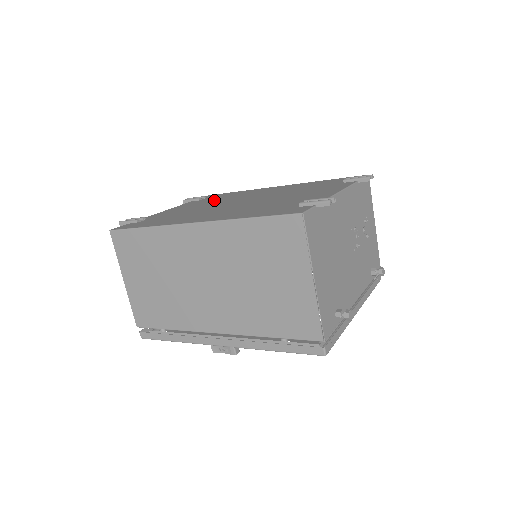
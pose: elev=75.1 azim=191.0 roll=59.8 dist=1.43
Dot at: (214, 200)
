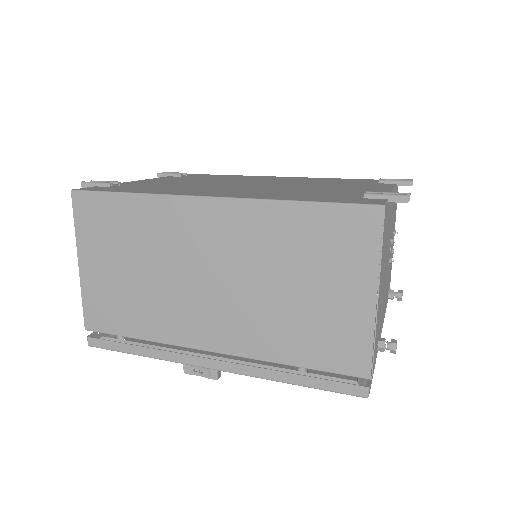
Dot at: (205, 178)
